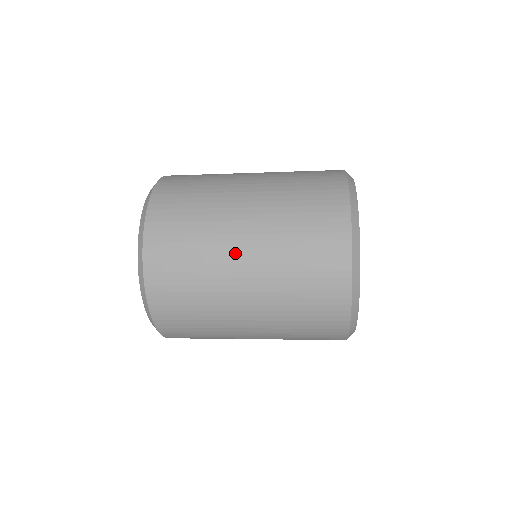
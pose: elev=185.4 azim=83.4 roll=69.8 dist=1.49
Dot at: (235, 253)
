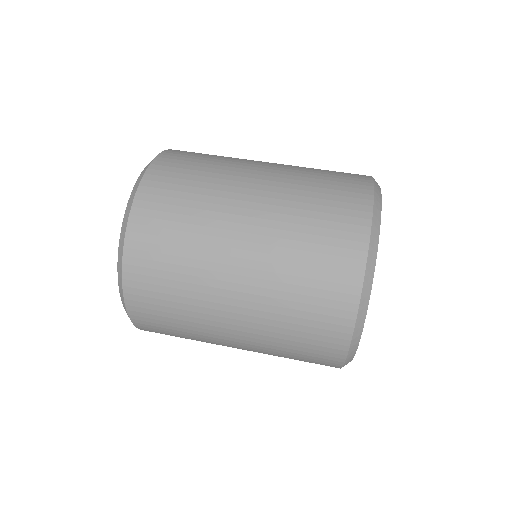
Dot at: (224, 301)
